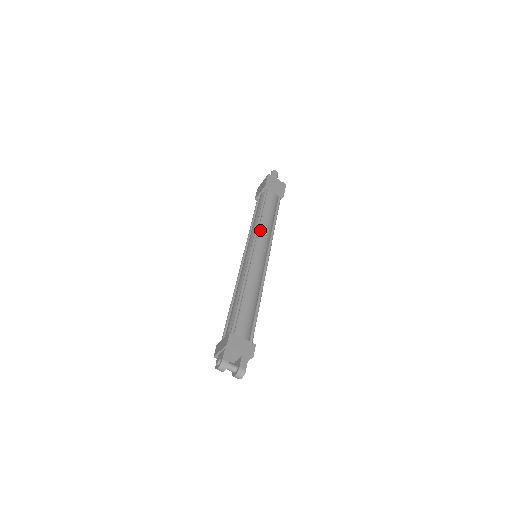
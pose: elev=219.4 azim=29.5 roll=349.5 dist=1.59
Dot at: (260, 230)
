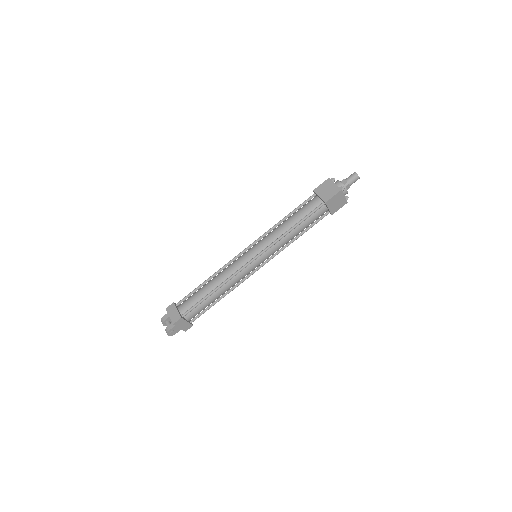
Dot at: (269, 234)
